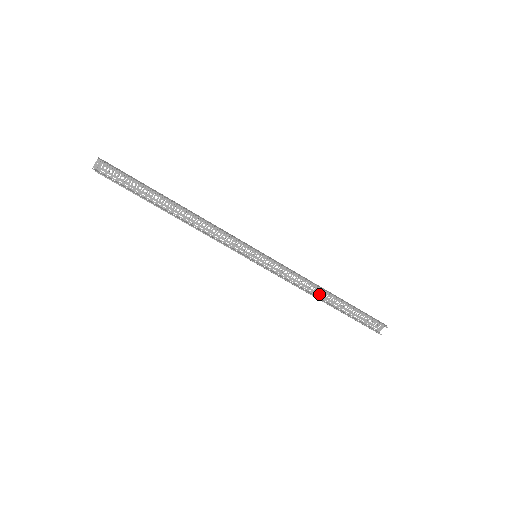
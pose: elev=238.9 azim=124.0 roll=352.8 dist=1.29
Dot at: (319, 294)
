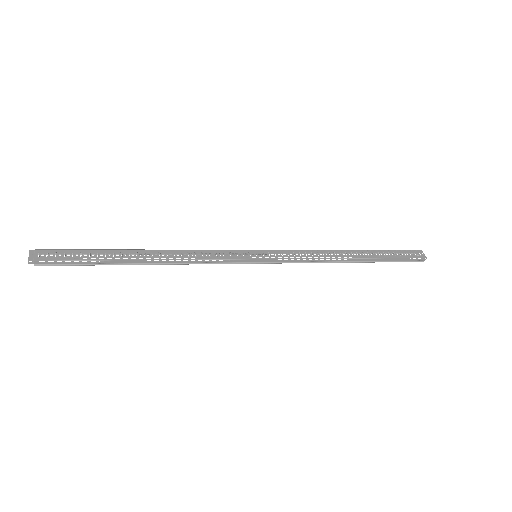
Dot at: (342, 252)
